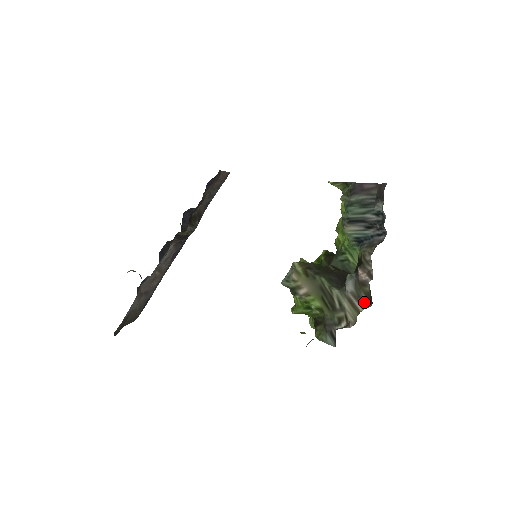
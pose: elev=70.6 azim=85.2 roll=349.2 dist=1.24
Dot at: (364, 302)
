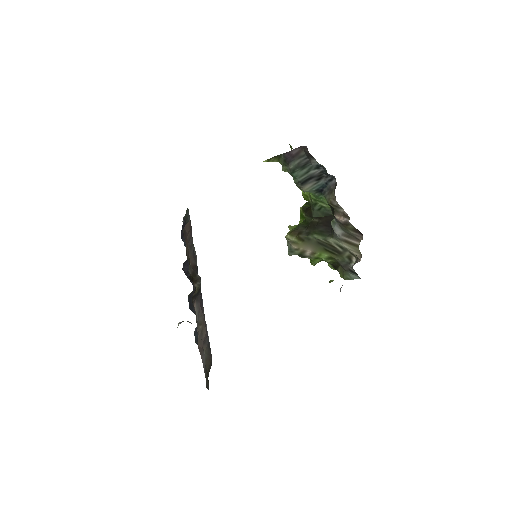
Dot at: (356, 237)
